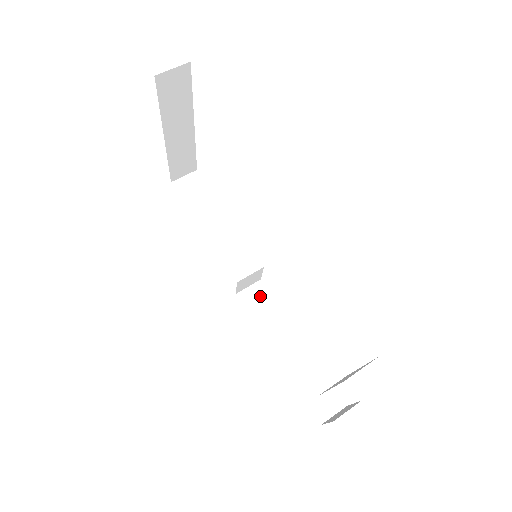
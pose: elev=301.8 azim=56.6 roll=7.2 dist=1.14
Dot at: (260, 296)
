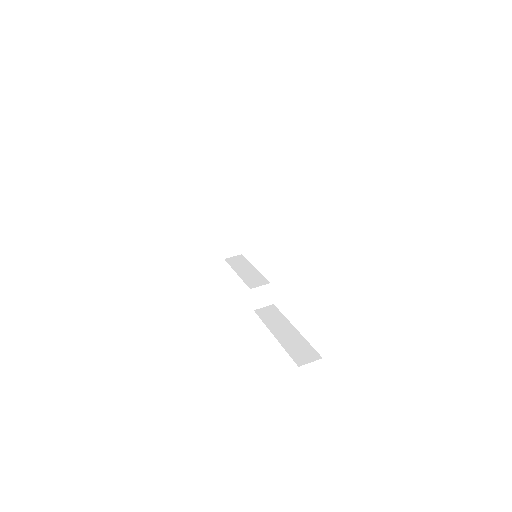
Dot at: (271, 311)
